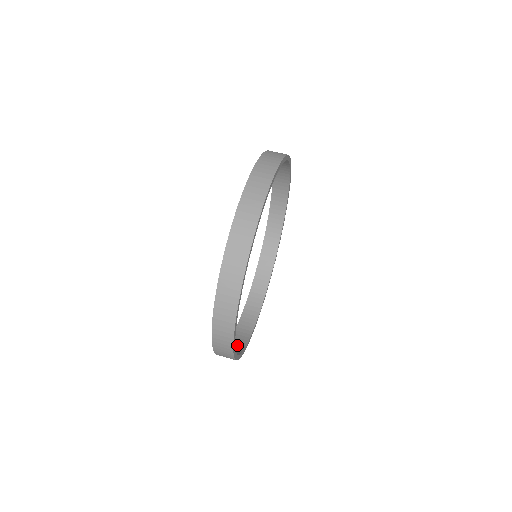
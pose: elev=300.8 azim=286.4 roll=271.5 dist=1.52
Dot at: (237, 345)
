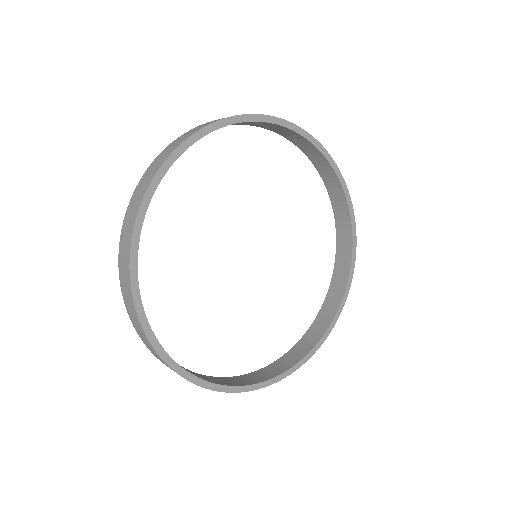
Dot at: occluded
